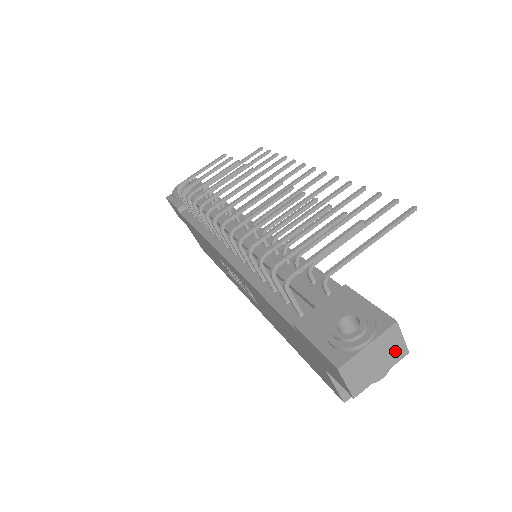
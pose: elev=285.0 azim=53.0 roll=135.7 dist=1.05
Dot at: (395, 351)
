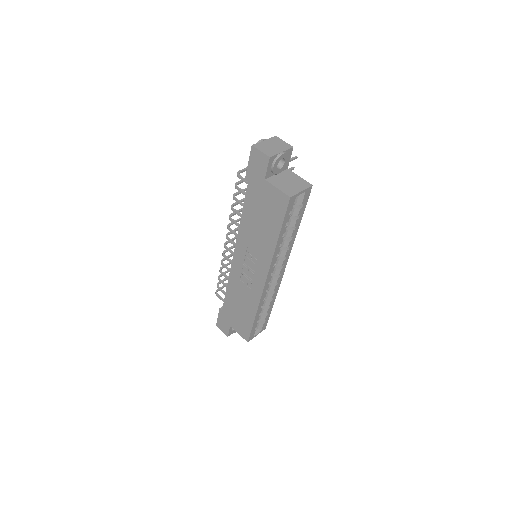
Dot at: (283, 145)
